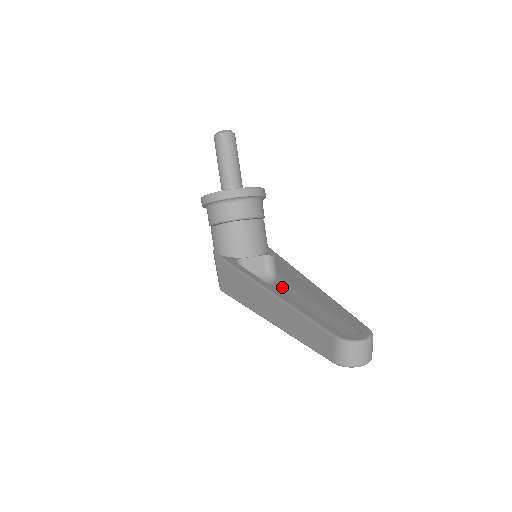
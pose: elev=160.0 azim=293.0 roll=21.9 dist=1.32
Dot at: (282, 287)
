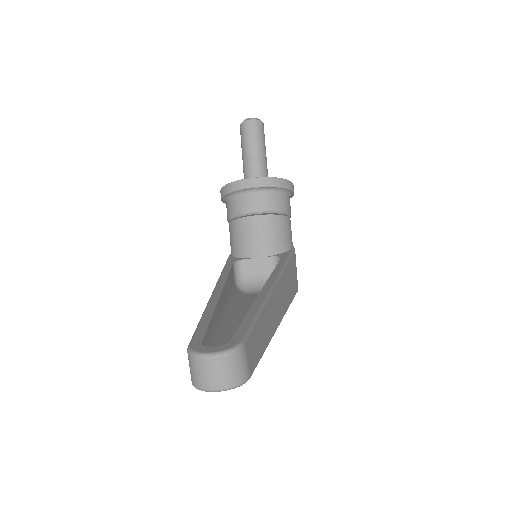
Dot at: occluded
